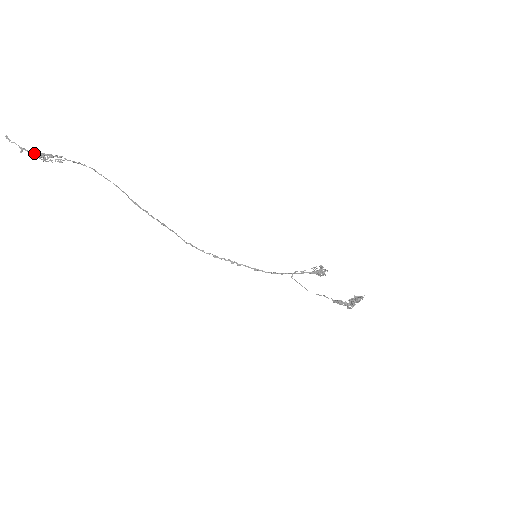
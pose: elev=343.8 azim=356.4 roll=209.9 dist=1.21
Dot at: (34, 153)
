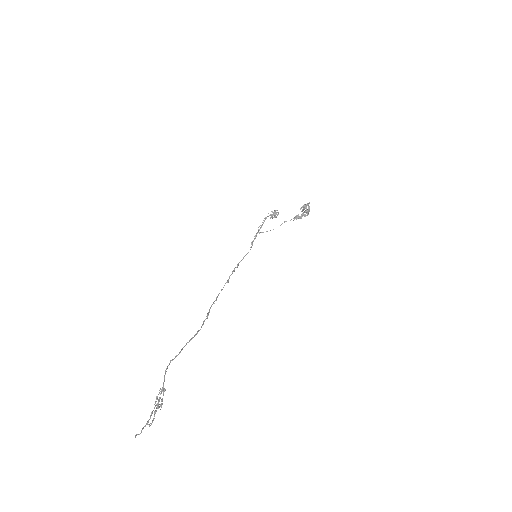
Dot at: occluded
